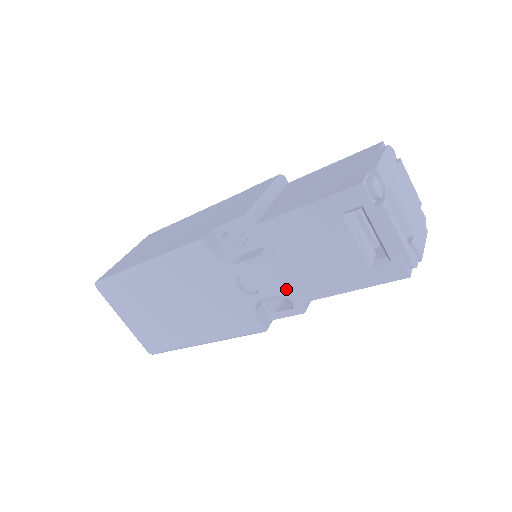
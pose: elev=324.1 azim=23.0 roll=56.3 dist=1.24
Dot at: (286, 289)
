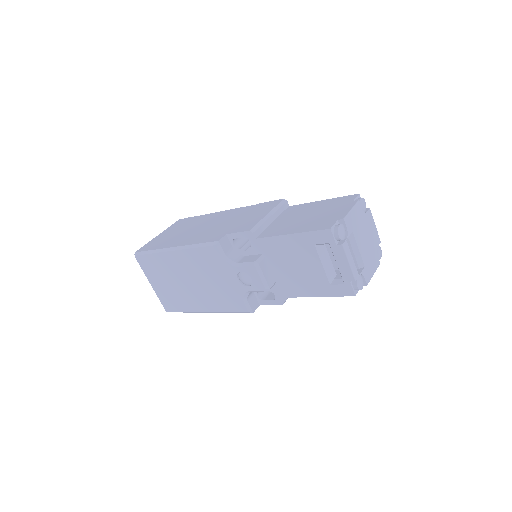
Dot at: (271, 287)
